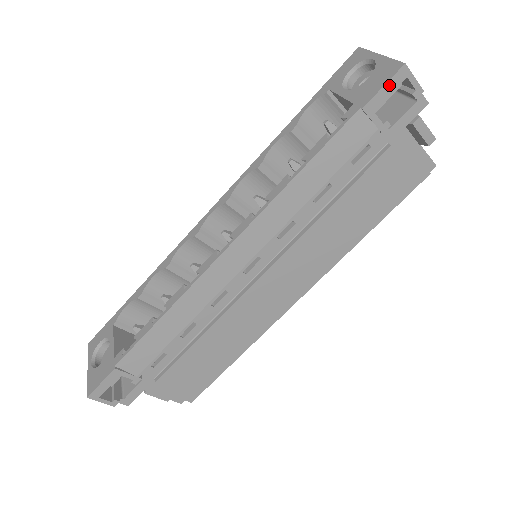
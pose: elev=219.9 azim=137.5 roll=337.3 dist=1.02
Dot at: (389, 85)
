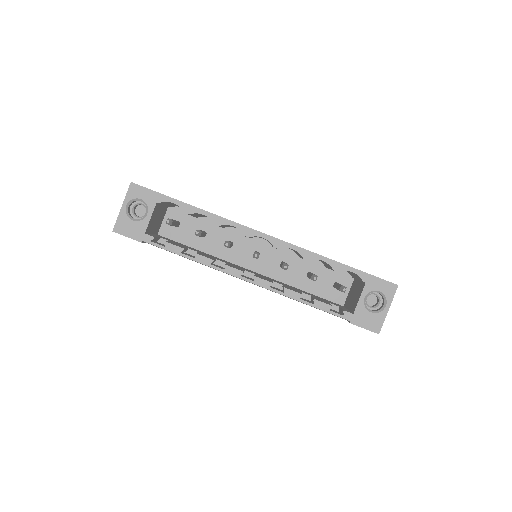
Dot at: (367, 329)
